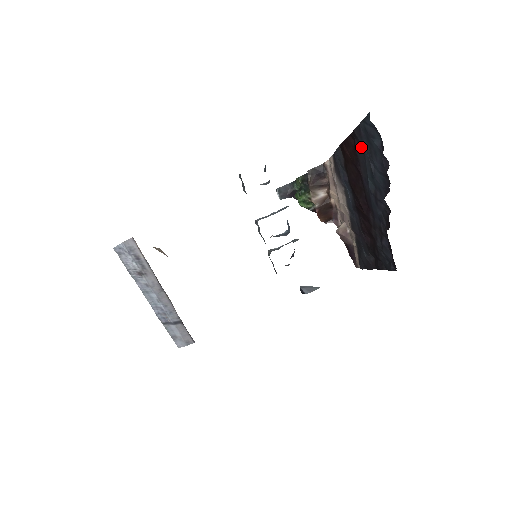
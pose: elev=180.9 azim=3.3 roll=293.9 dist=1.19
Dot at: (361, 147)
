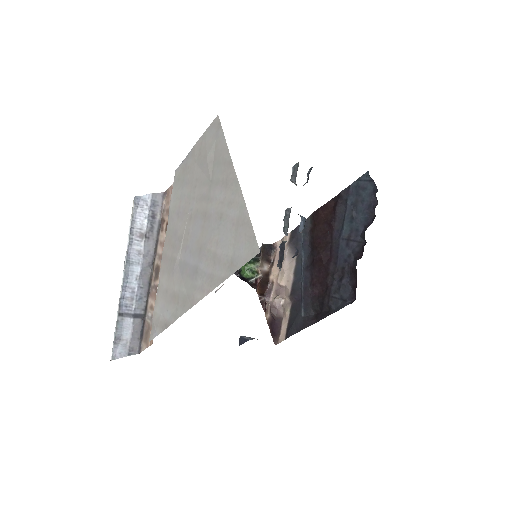
Dot at: (344, 203)
